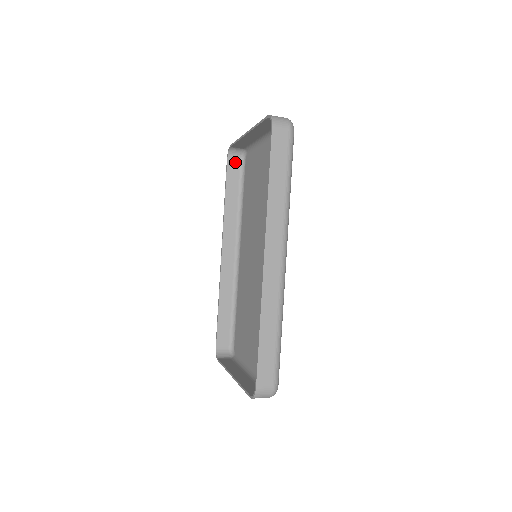
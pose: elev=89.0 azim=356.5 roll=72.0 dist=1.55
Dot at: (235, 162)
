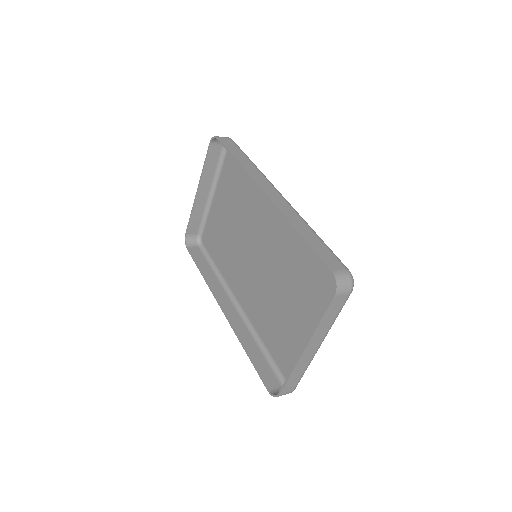
Dot at: (195, 248)
